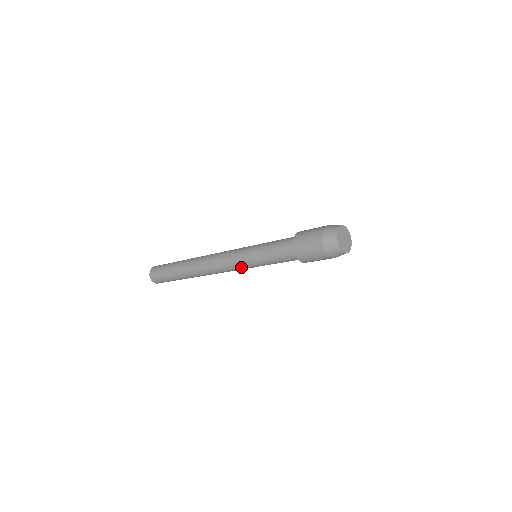
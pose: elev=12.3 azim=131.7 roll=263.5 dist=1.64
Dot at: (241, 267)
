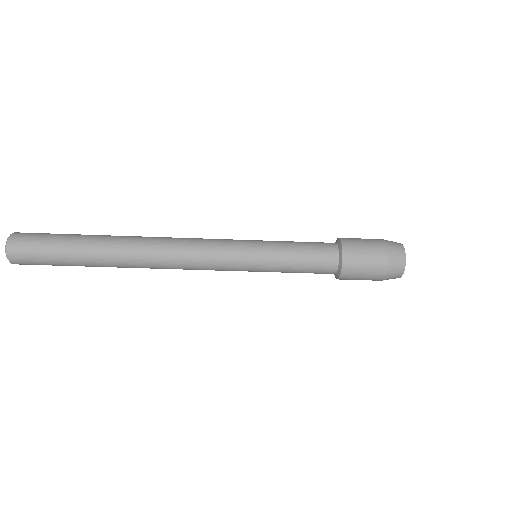
Dot at: (232, 247)
